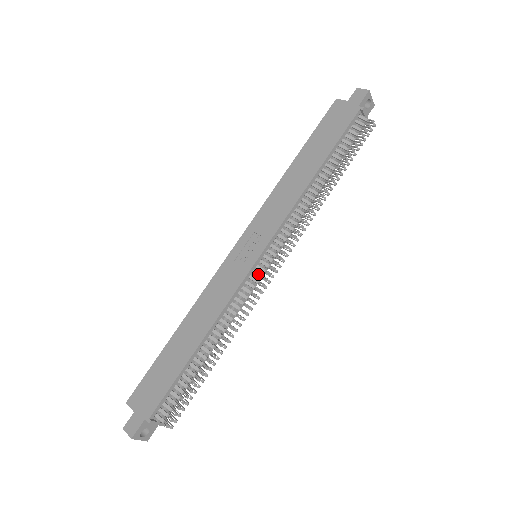
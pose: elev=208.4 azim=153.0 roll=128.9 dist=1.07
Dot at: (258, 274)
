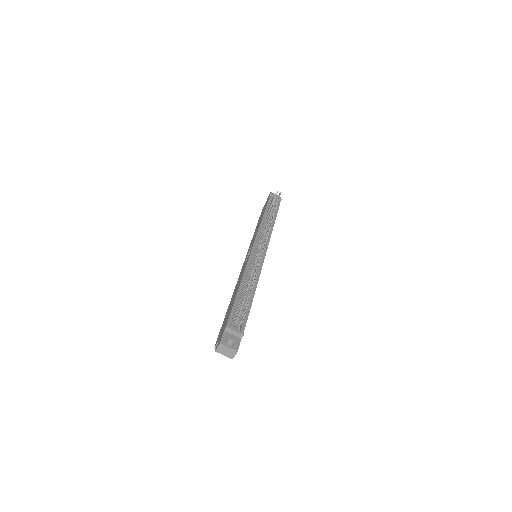
Dot at: (256, 251)
